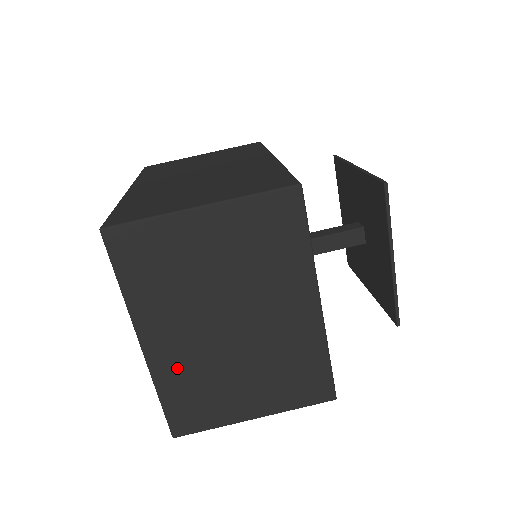
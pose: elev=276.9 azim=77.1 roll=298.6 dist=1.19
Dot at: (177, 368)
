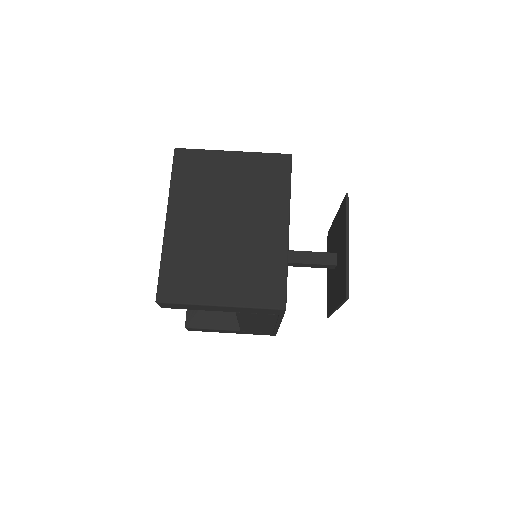
Dot at: (182, 245)
